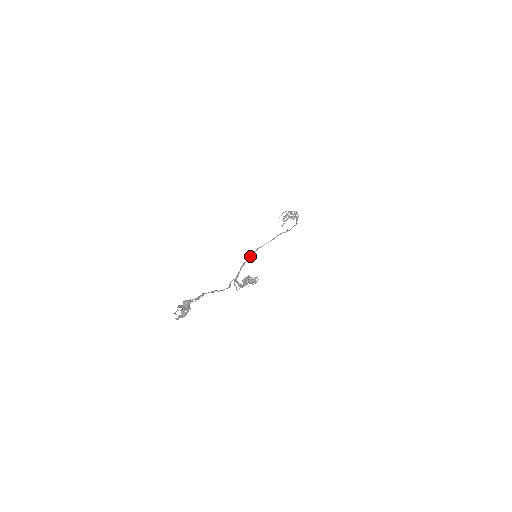
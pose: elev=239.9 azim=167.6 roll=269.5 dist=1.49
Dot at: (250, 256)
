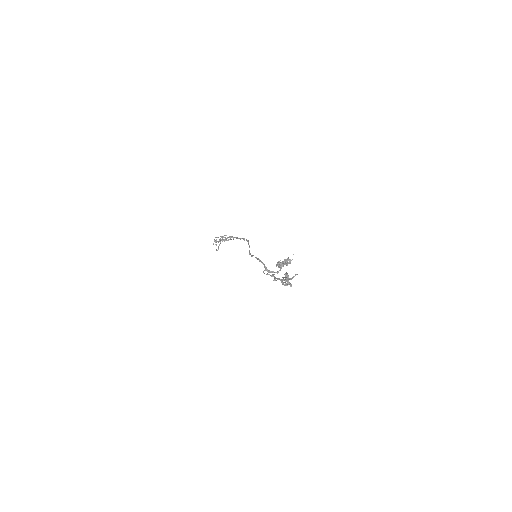
Dot at: occluded
